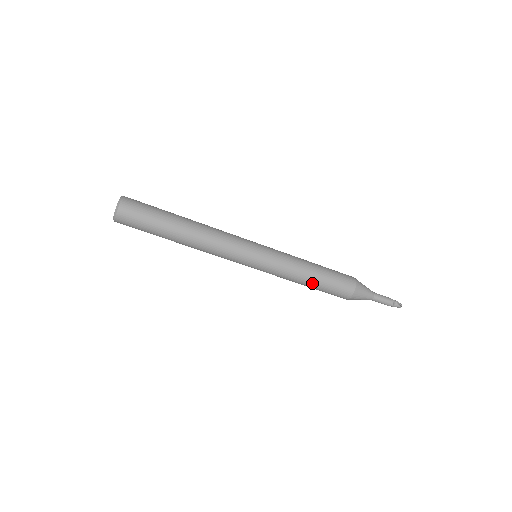
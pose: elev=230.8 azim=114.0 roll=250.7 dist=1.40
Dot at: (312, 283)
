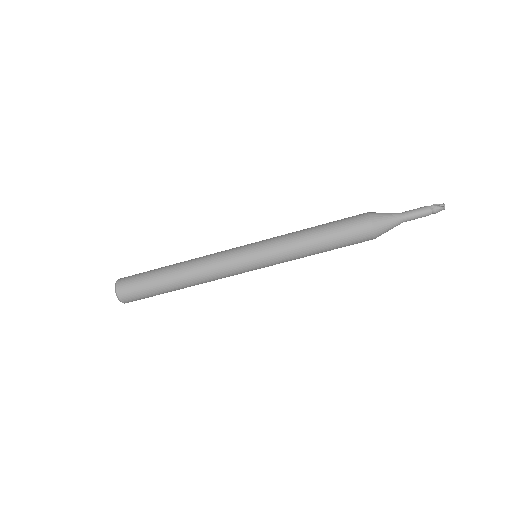
Dot at: (322, 246)
